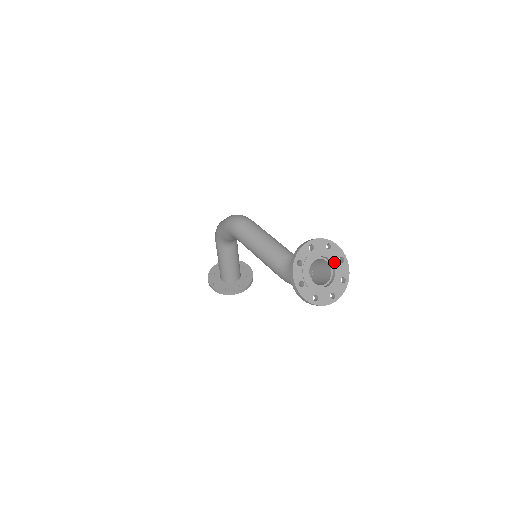
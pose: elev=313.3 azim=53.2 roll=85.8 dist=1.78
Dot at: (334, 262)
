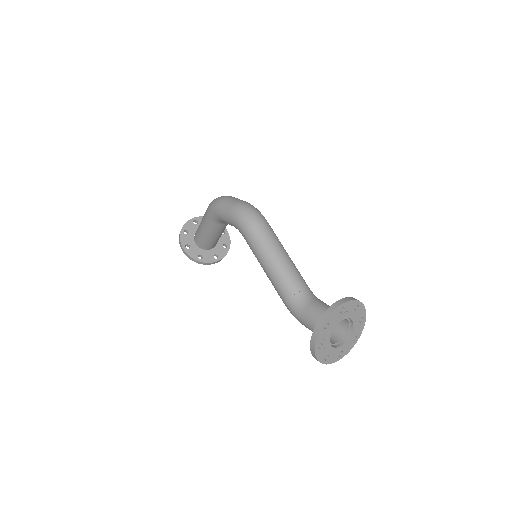
Dot at: (355, 323)
